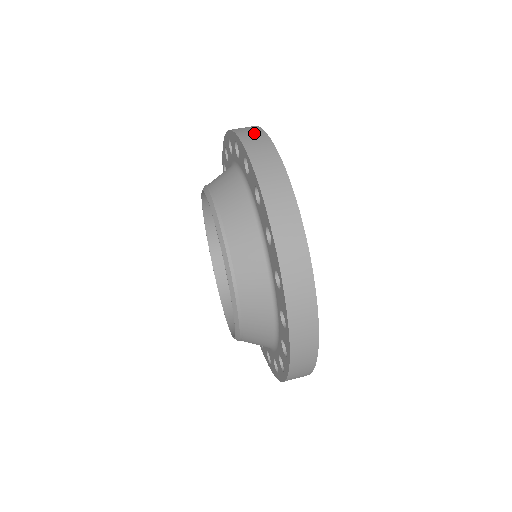
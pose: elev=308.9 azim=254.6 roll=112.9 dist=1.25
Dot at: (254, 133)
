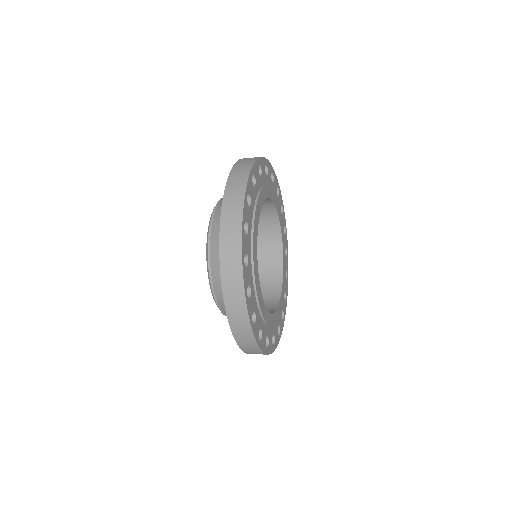
Dot at: occluded
